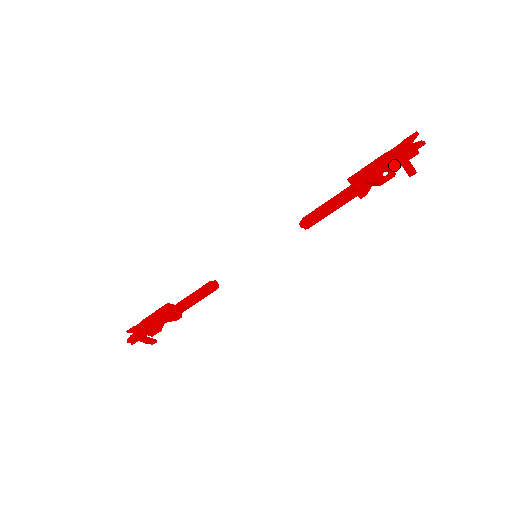
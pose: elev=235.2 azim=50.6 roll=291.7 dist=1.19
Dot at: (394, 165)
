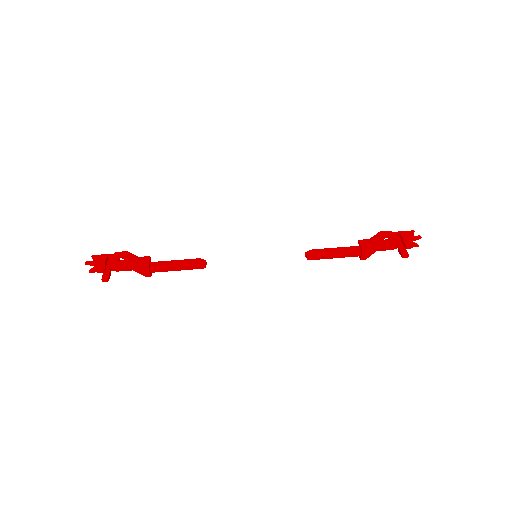
Dot at: (394, 233)
